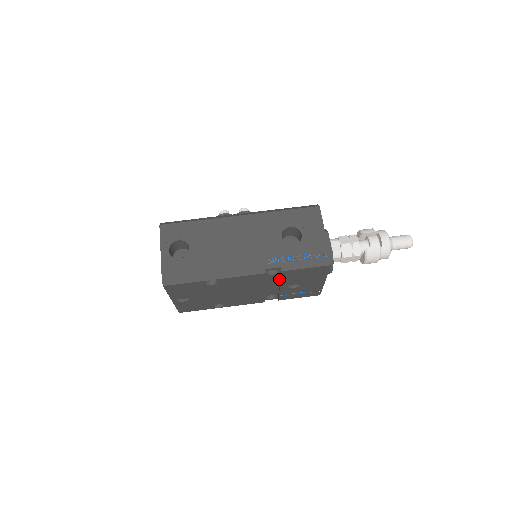
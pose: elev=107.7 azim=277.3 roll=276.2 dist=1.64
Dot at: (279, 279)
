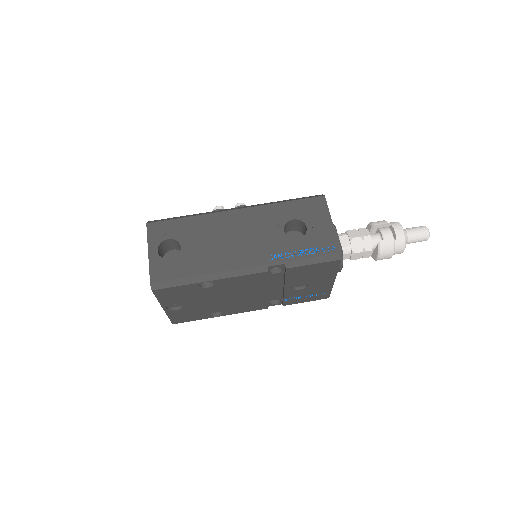
Dot at: (283, 279)
